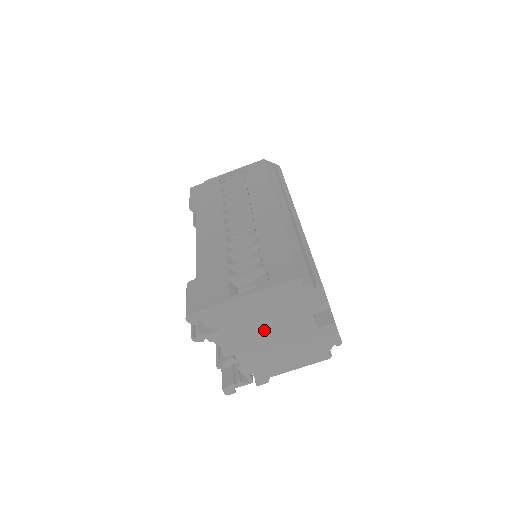
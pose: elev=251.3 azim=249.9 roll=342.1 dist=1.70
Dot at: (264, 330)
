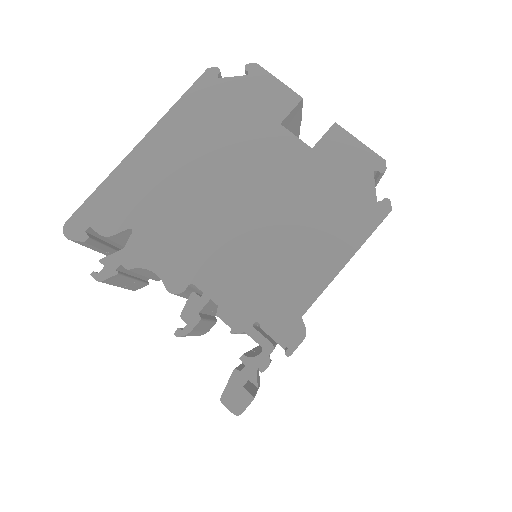
Dot at: (215, 198)
